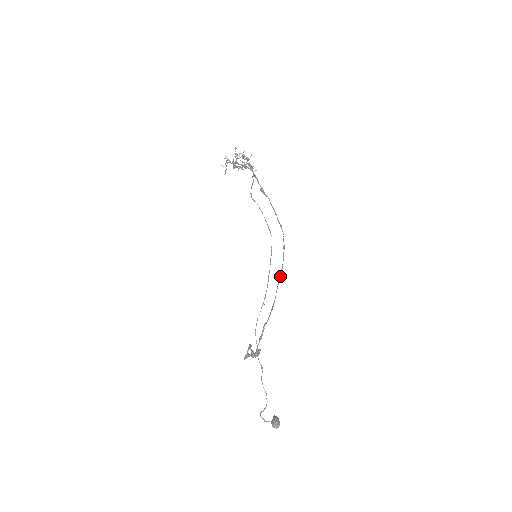
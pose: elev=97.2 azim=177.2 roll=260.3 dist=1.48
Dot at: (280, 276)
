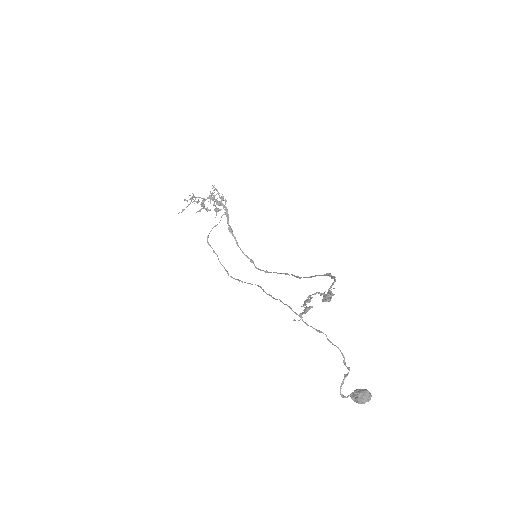
Dot at: occluded
